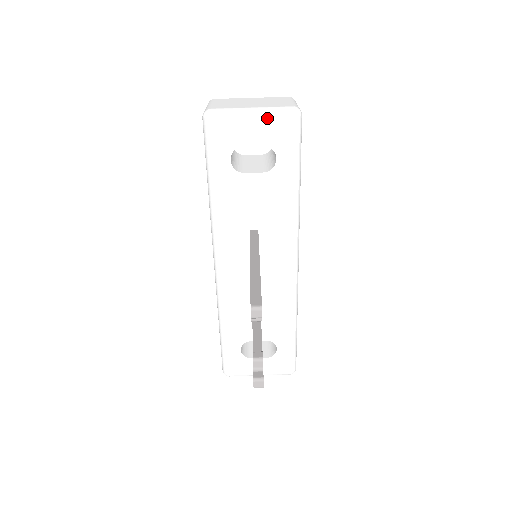
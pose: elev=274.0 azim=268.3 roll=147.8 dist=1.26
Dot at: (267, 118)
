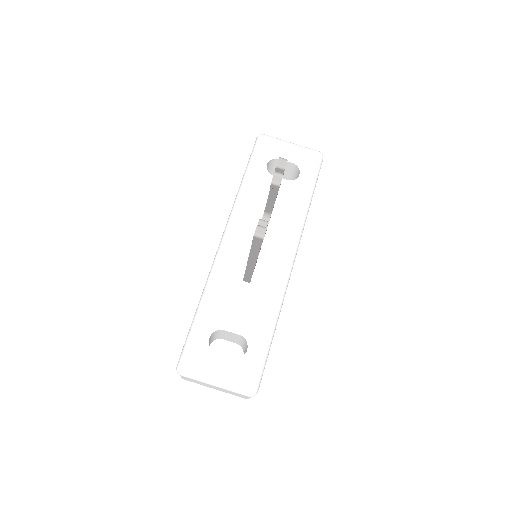
Dot at: (301, 148)
